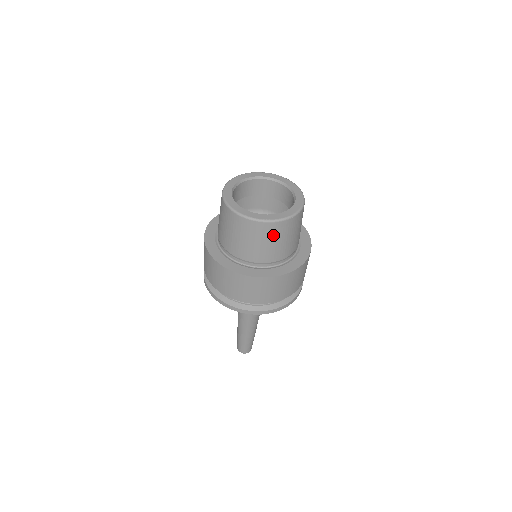
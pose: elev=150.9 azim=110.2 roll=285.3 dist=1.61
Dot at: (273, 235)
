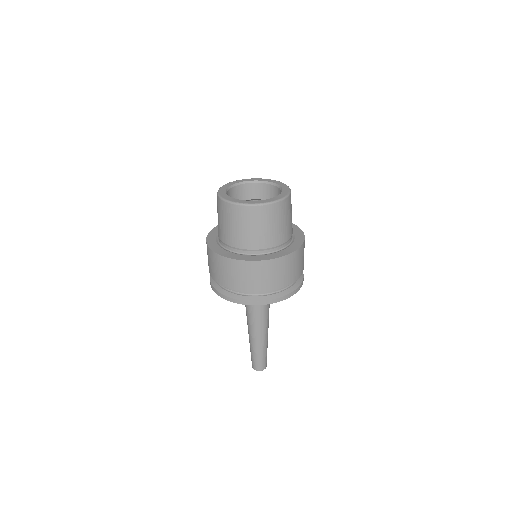
Dot at: (249, 219)
